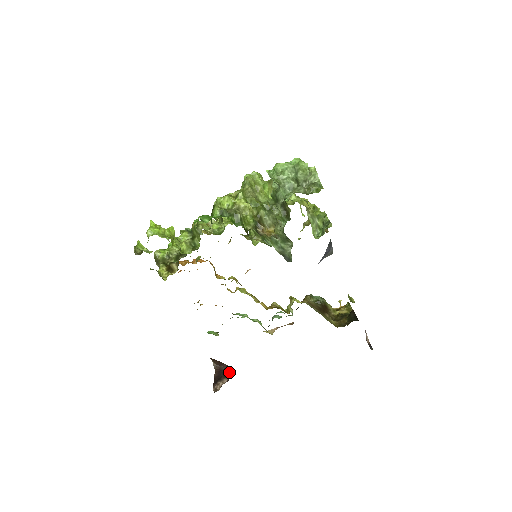
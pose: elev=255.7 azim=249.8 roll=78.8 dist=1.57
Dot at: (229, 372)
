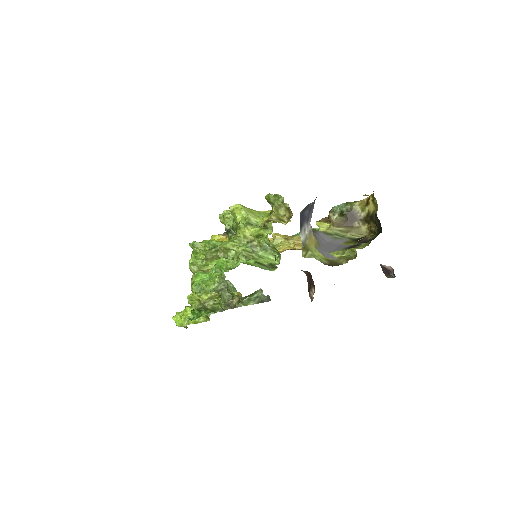
Dot at: (313, 281)
